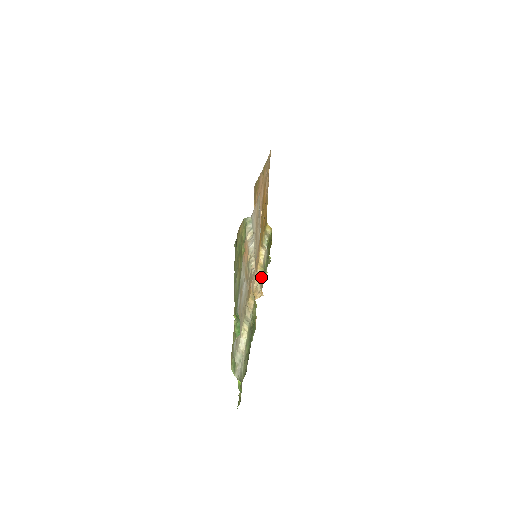
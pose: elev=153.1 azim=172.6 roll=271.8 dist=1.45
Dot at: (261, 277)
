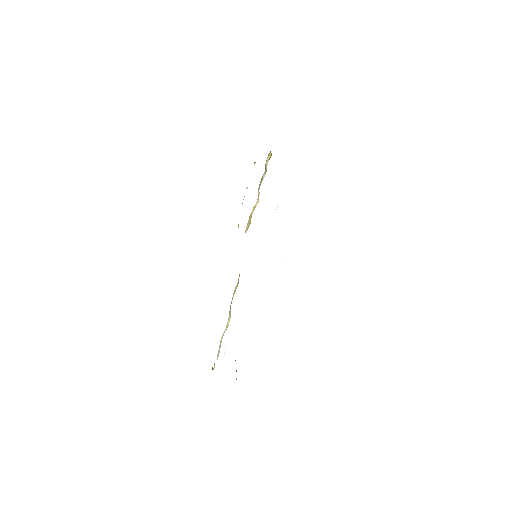
Dot at: occluded
